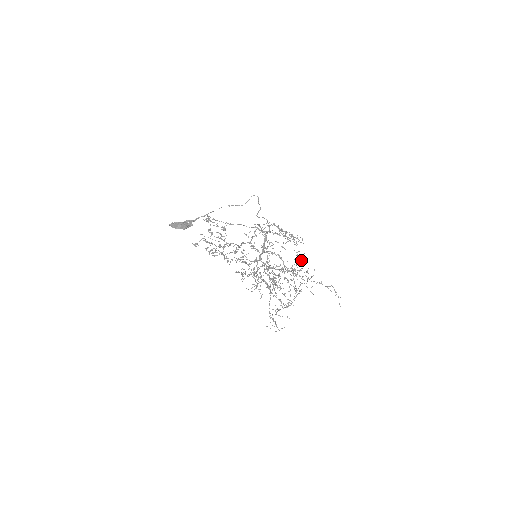
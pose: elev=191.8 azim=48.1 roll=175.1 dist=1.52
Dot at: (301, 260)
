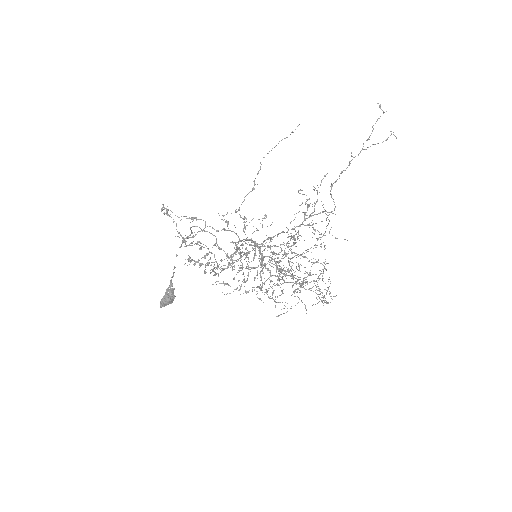
Dot at: (308, 207)
